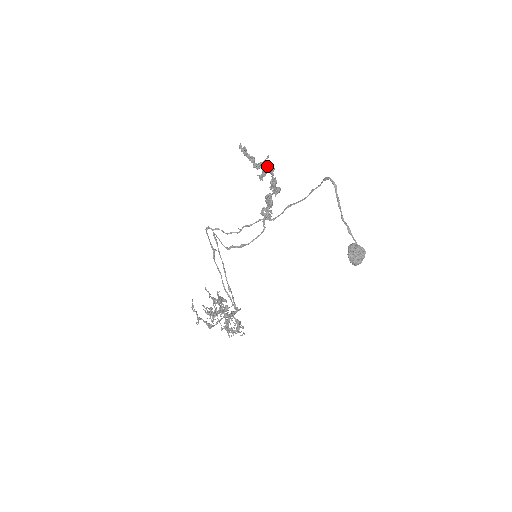
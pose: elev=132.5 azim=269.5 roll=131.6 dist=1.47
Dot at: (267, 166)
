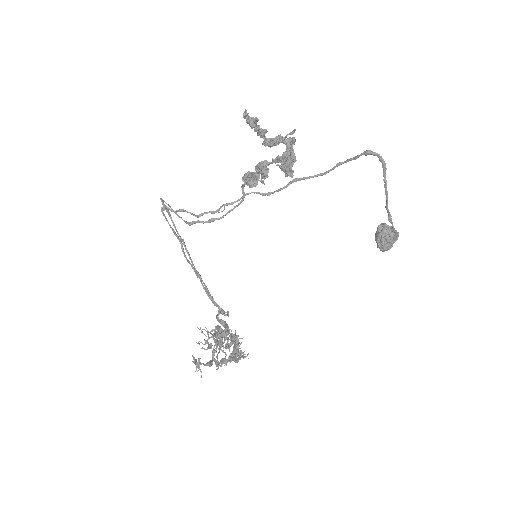
Dot at: (289, 145)
